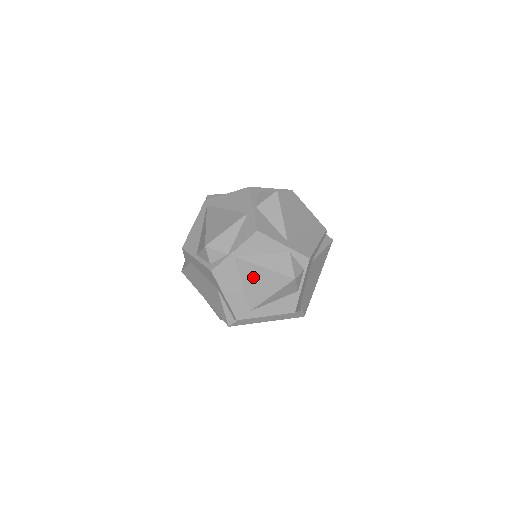
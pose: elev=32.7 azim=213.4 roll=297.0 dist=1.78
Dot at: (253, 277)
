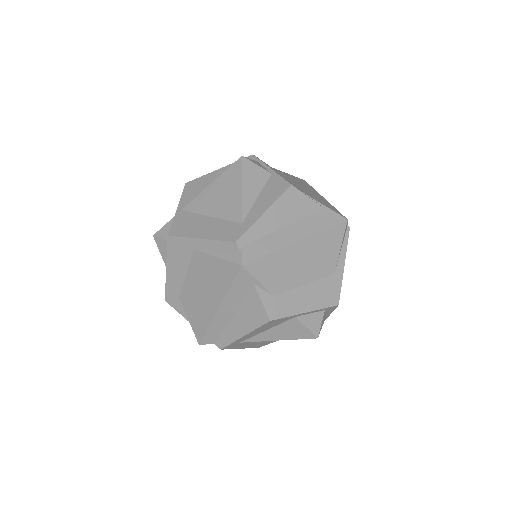
Dot at: (211, 200)
